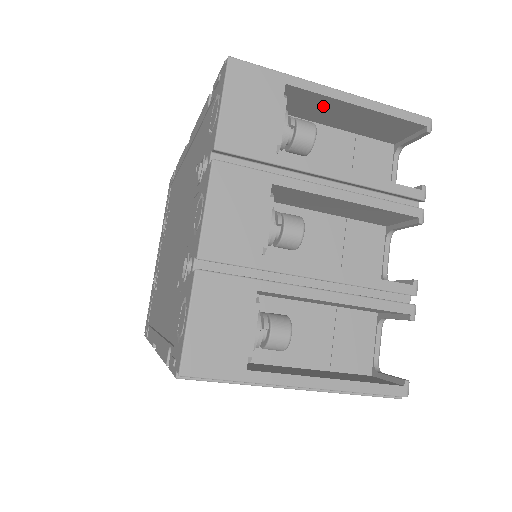
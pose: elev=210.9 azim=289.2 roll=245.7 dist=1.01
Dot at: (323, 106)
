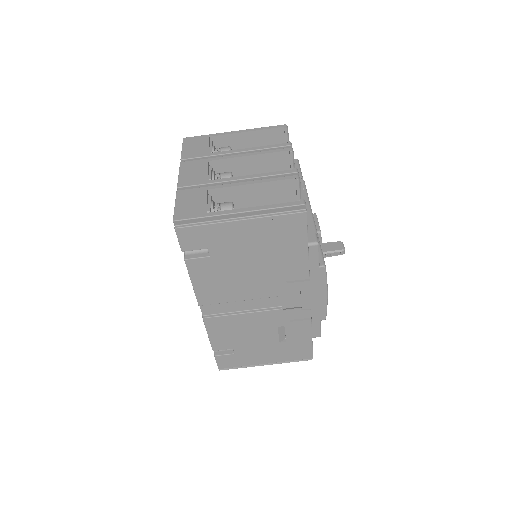
Dot at: (234, 142)
